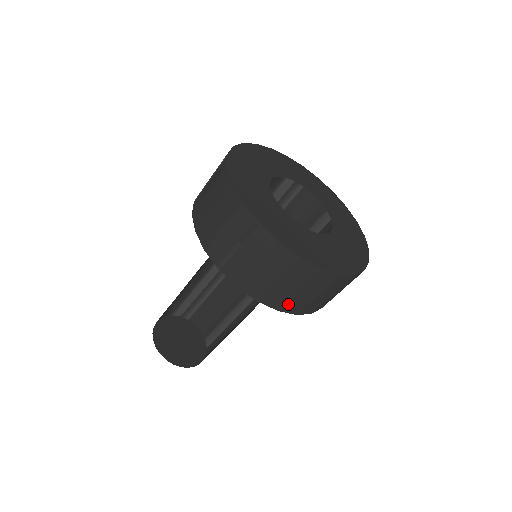
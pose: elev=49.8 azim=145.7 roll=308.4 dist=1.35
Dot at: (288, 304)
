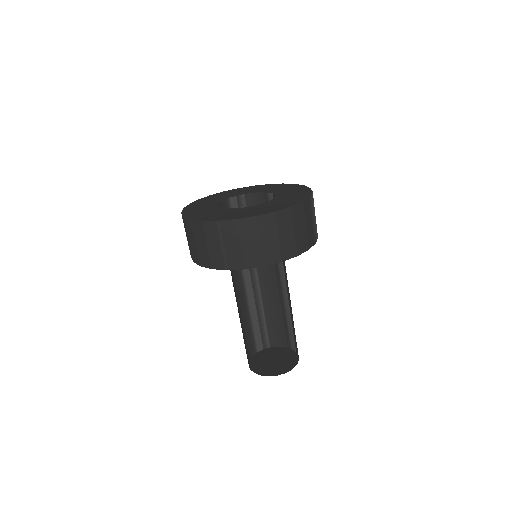
Dot at: (283, 252)
